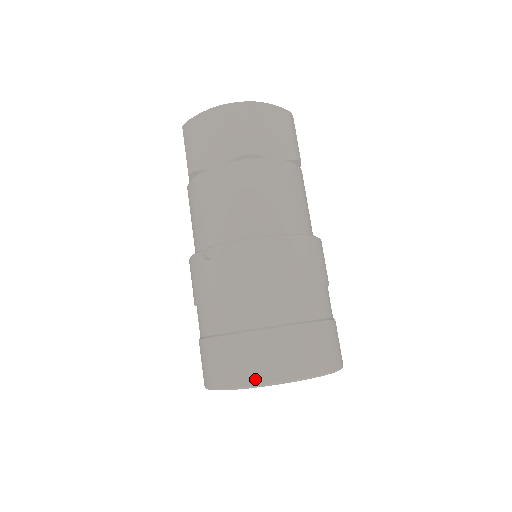
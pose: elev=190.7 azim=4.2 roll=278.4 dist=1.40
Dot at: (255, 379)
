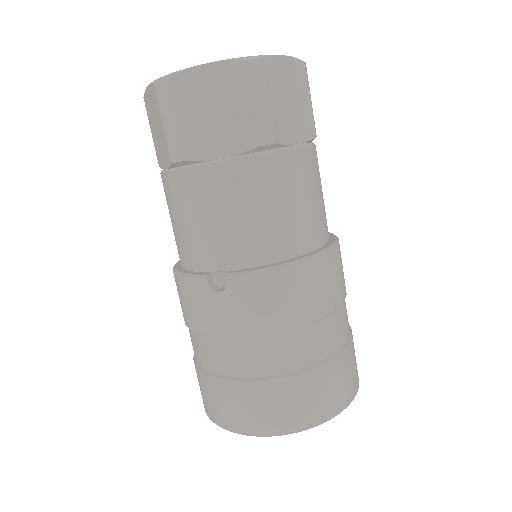
Dot at: (288, 427)
